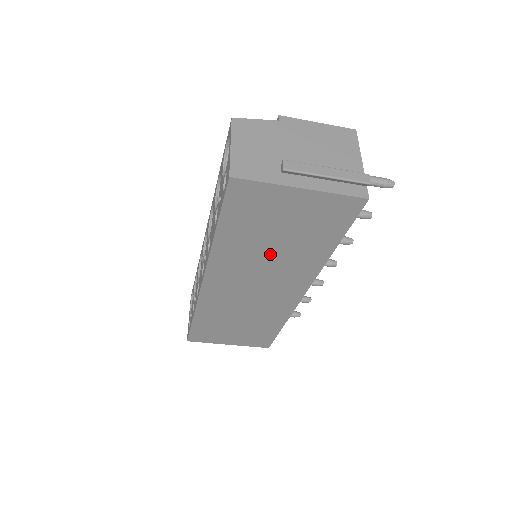
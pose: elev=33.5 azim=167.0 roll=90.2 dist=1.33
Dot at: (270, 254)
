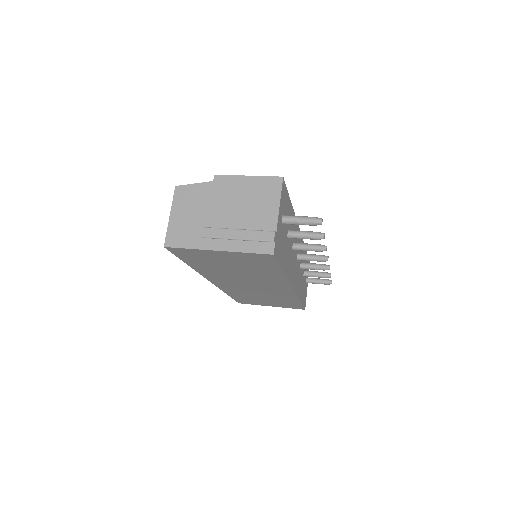
Dot at: (239, 273)
